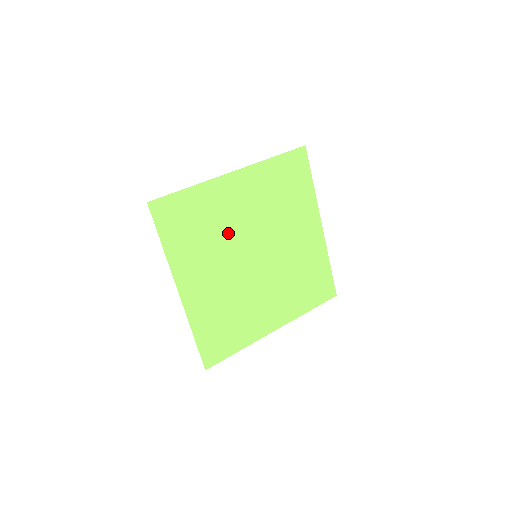
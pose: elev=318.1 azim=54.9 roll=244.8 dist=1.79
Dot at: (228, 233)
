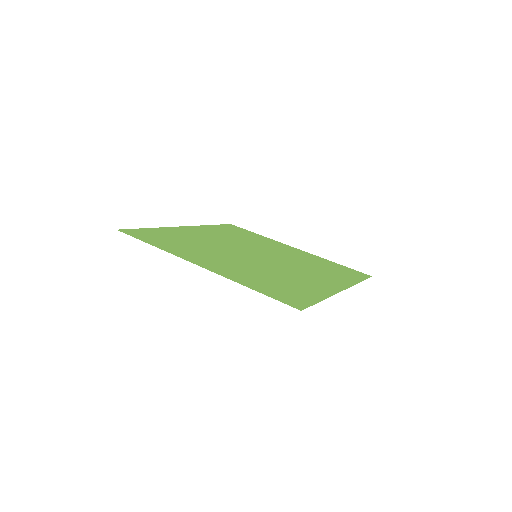
Dot at: (212, 245)
